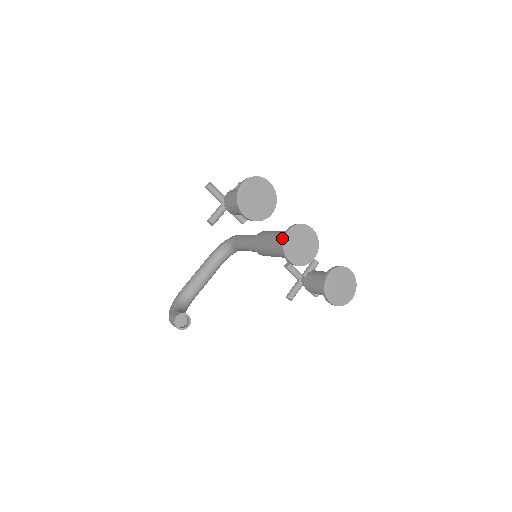
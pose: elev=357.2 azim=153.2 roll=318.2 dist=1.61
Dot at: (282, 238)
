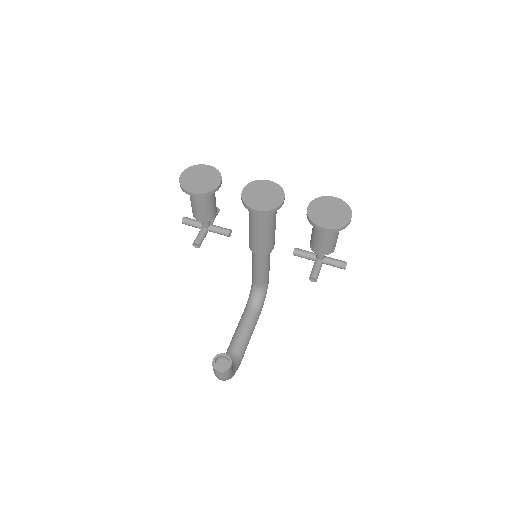
Dot at: (241, 198)
